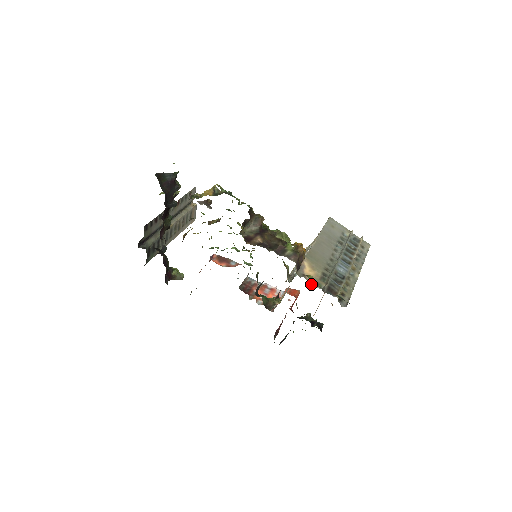
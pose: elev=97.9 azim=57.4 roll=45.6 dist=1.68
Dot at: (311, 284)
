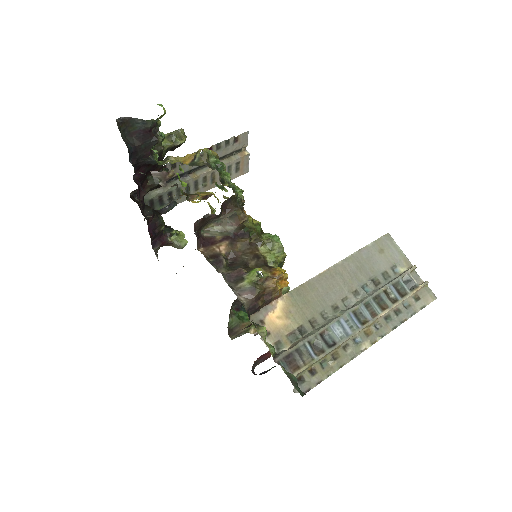
Dot at: occluded
